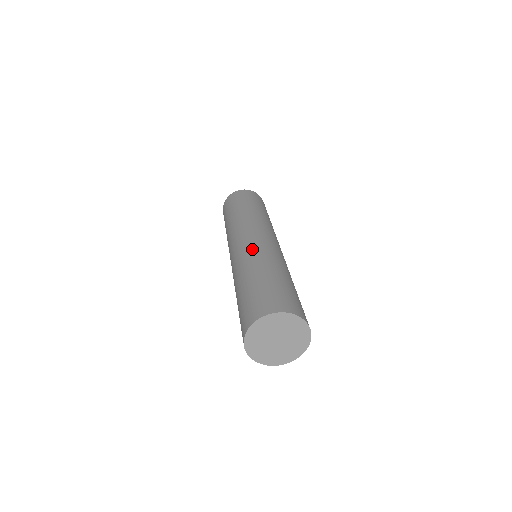
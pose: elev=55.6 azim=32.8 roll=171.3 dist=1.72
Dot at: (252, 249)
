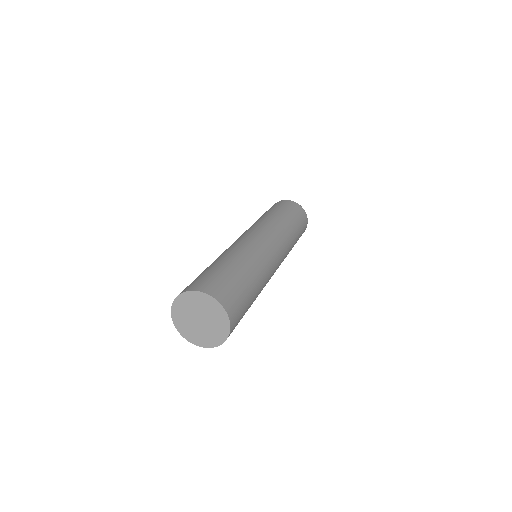
Dot at: (256, 247)
